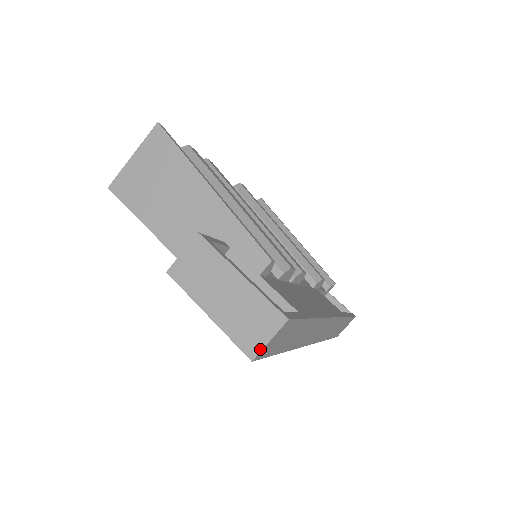
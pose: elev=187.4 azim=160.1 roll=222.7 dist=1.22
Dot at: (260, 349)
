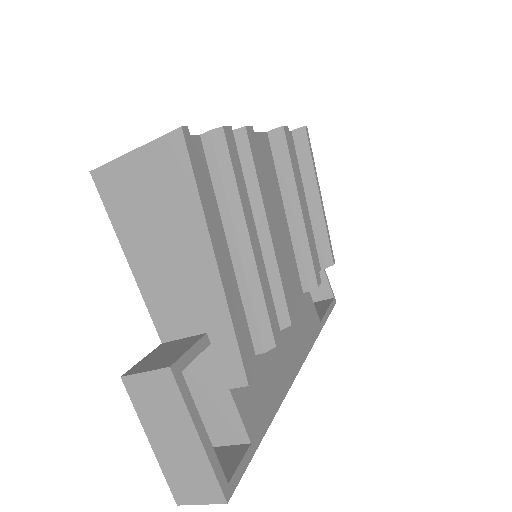
Dot at: (189, 503)
